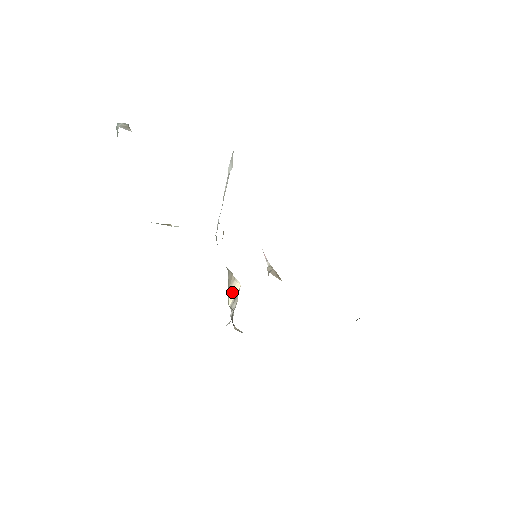
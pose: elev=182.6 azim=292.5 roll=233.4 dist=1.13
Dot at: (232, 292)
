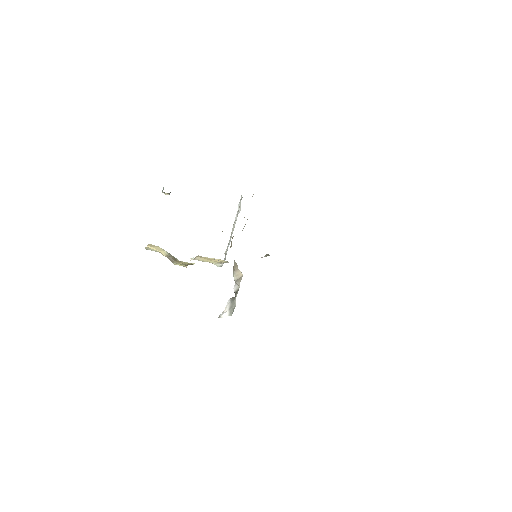
Dot at: (236, 274)
